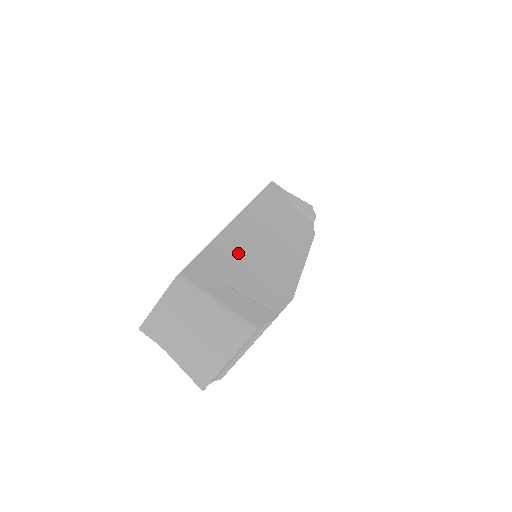
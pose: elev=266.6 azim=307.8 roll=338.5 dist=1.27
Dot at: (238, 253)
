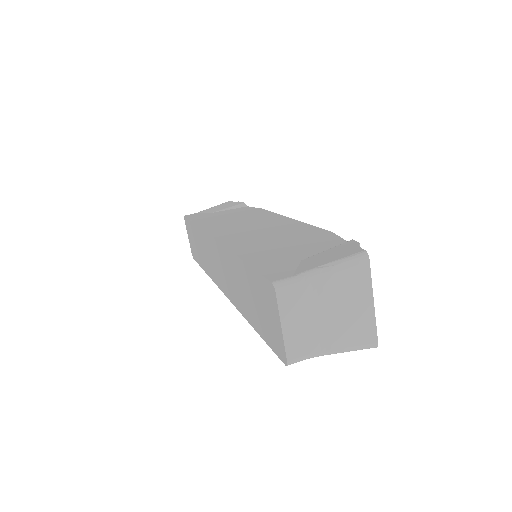
Dot at: (263, 248)
